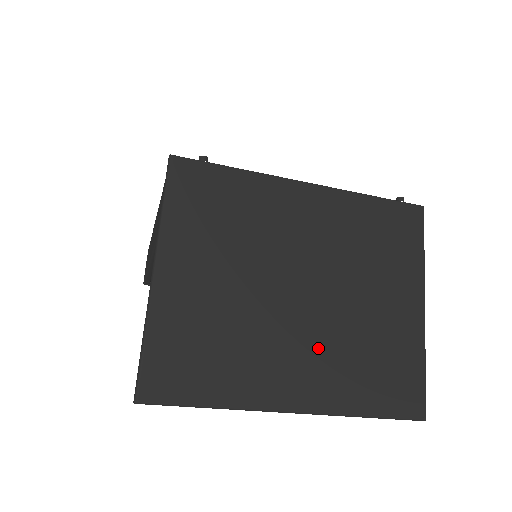
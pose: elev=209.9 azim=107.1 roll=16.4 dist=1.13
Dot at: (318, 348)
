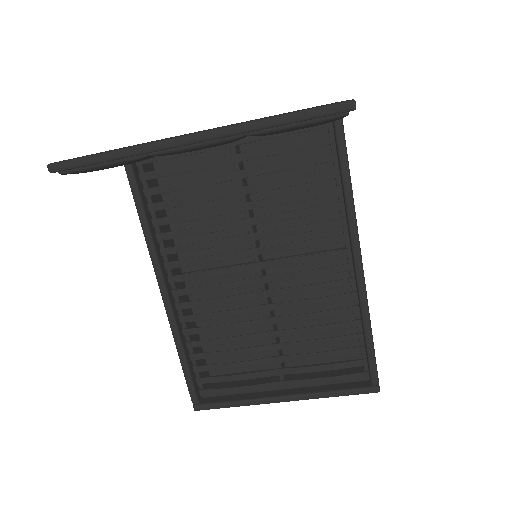
Dot at: occluded
